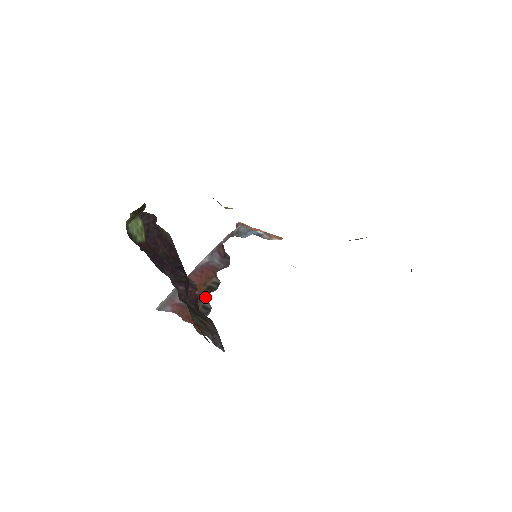
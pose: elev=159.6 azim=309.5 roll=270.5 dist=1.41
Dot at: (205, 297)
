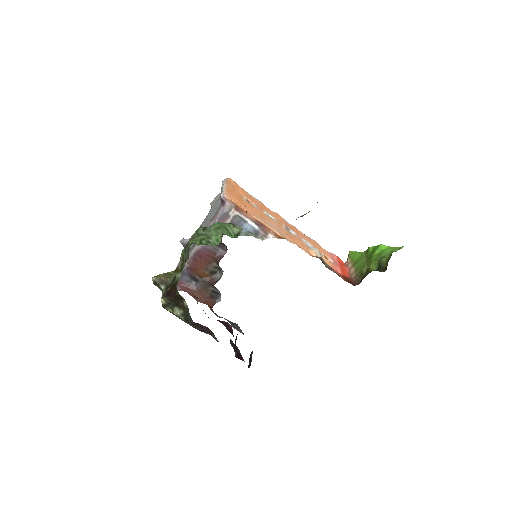
Dot at: (213, 285)
